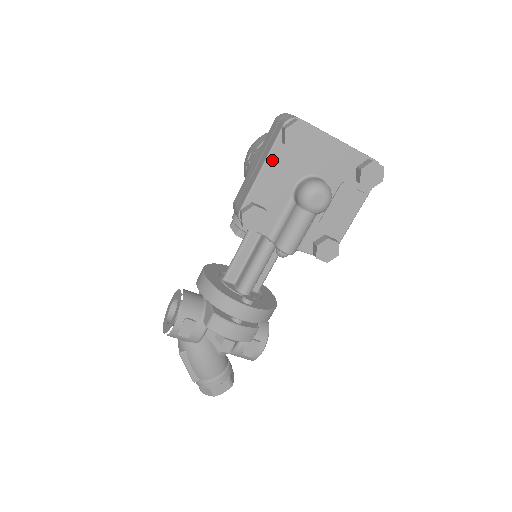
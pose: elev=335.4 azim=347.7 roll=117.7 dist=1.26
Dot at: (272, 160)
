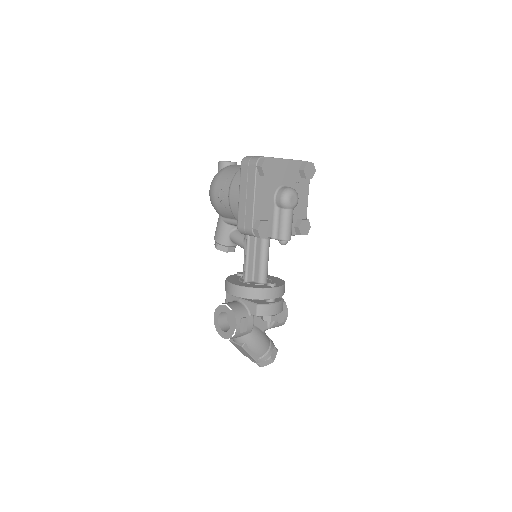
Dot at: (258, 189)
